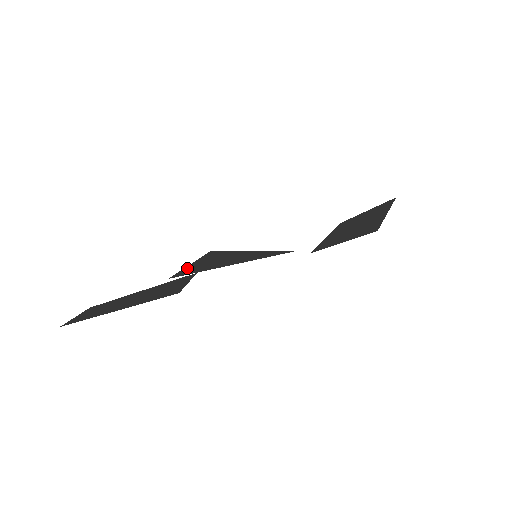
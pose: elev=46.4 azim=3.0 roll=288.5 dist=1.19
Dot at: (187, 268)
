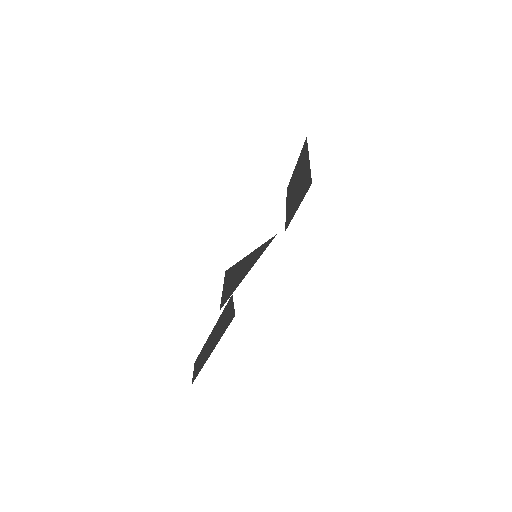
Dot at: (223, 295)
